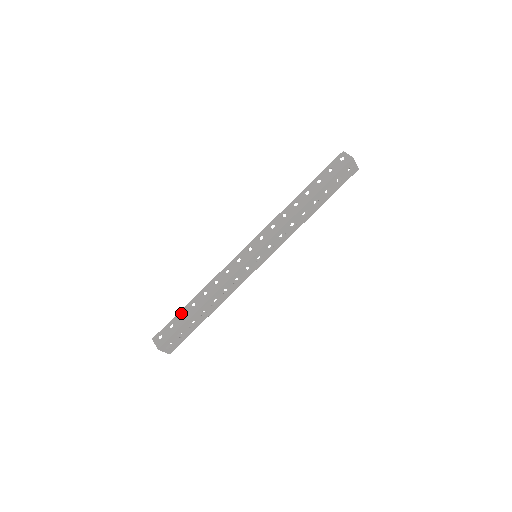
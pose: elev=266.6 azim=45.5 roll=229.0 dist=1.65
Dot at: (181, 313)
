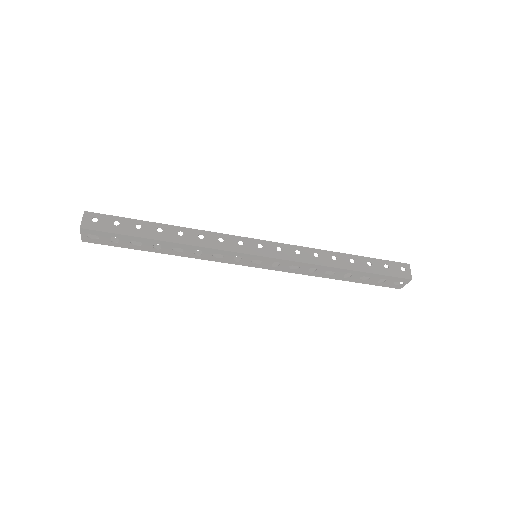
Dot at: (139, 223)
